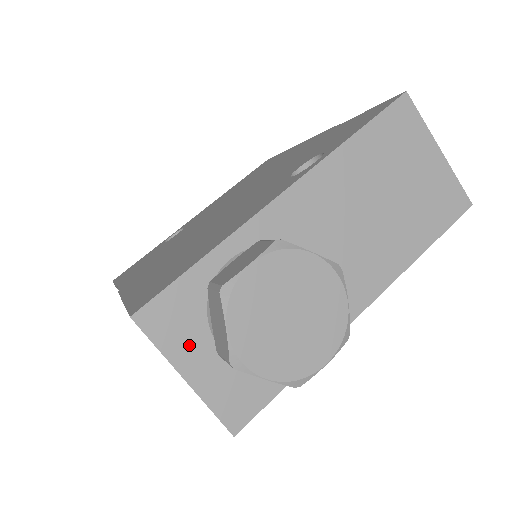
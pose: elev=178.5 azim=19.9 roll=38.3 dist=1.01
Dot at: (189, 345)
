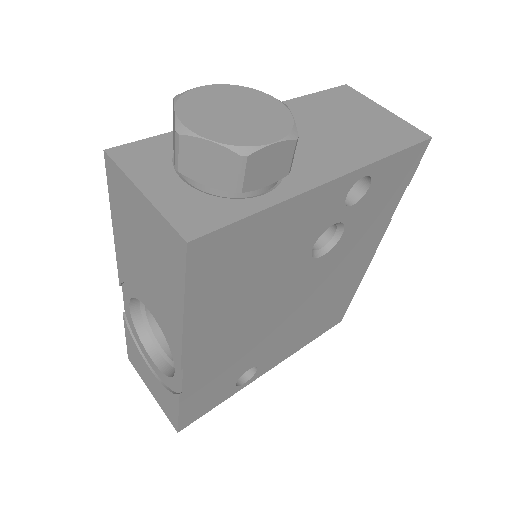
Dot at: (152, 173)
